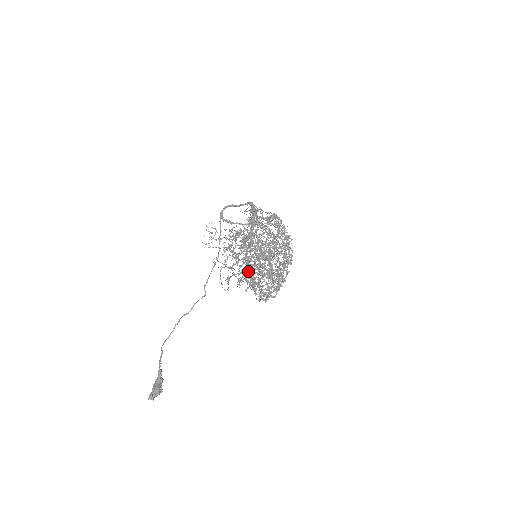
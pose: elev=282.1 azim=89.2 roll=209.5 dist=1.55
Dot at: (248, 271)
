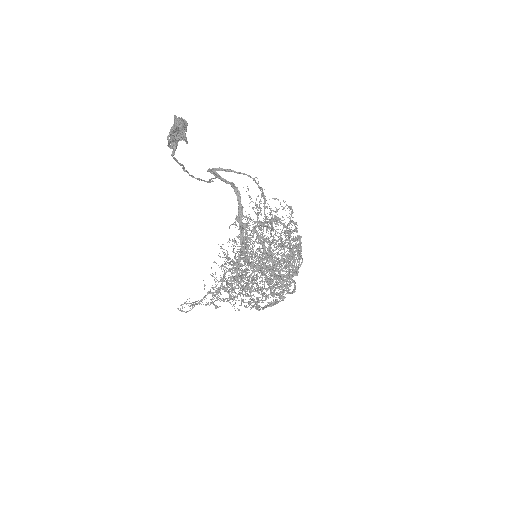
Dot at: occluded
